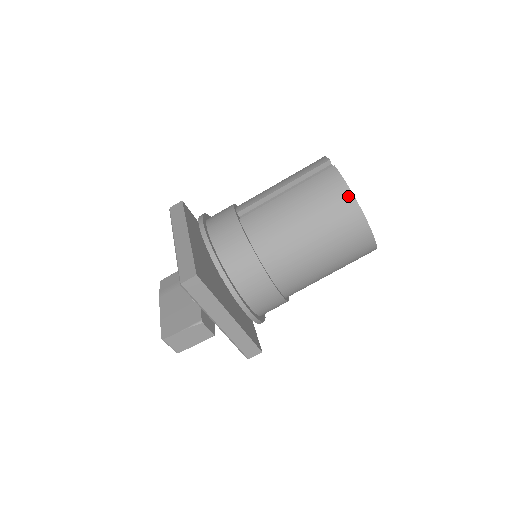
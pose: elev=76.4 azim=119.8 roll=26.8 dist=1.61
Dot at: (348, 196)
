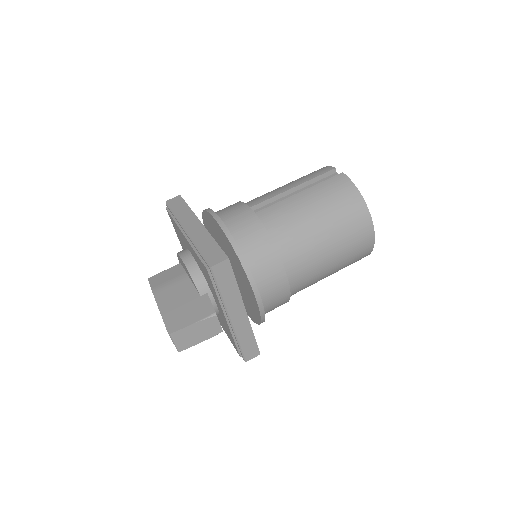
Dot at: (359, 199)
